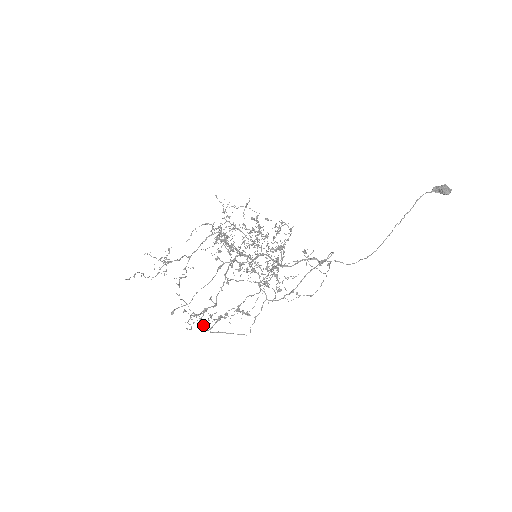
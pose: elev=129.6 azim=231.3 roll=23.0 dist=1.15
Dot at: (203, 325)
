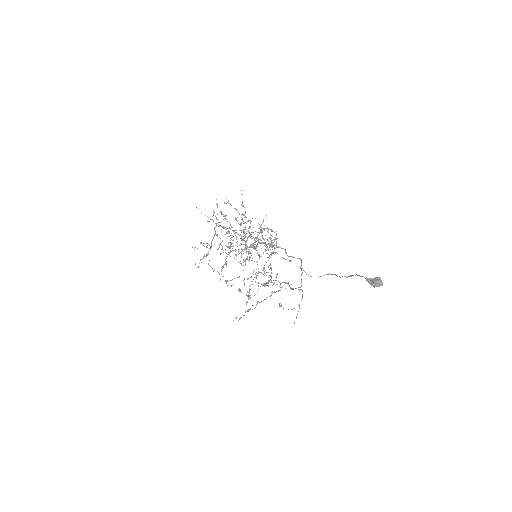
Dot at: occluded
